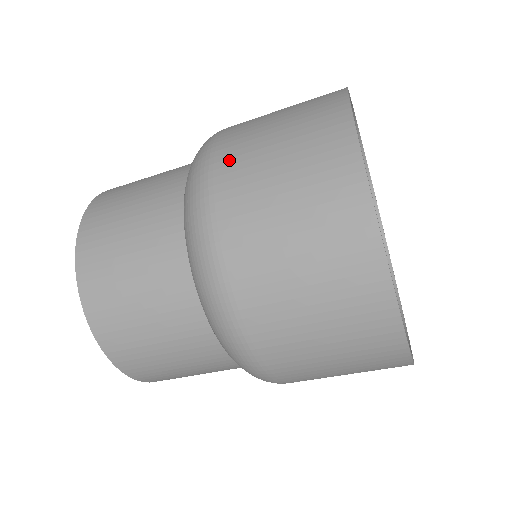
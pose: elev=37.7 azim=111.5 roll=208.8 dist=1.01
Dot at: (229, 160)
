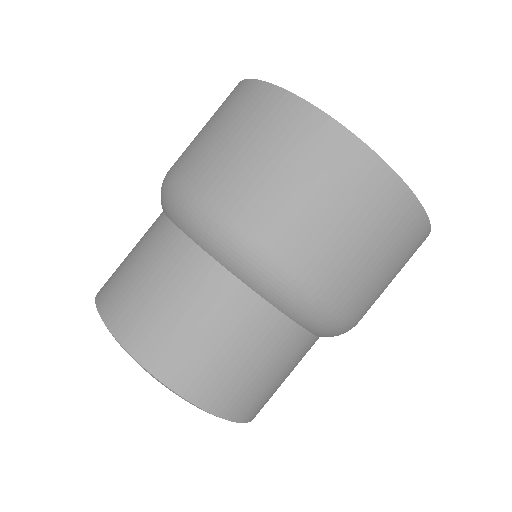
Dot at: occluded
